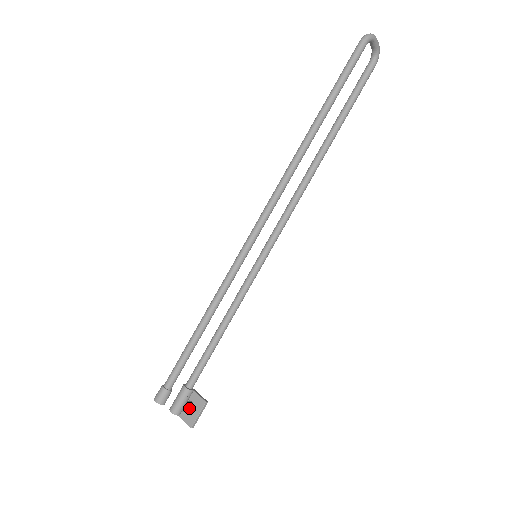
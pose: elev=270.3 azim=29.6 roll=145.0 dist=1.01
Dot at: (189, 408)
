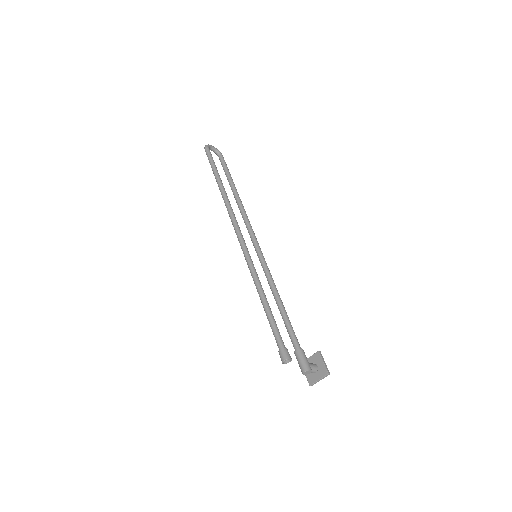
Dot at: (314, 365)
